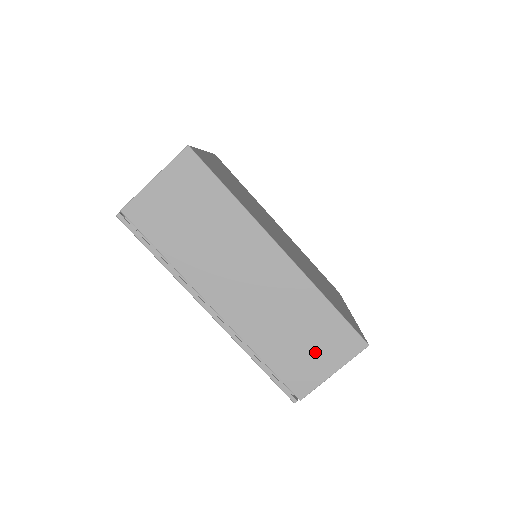
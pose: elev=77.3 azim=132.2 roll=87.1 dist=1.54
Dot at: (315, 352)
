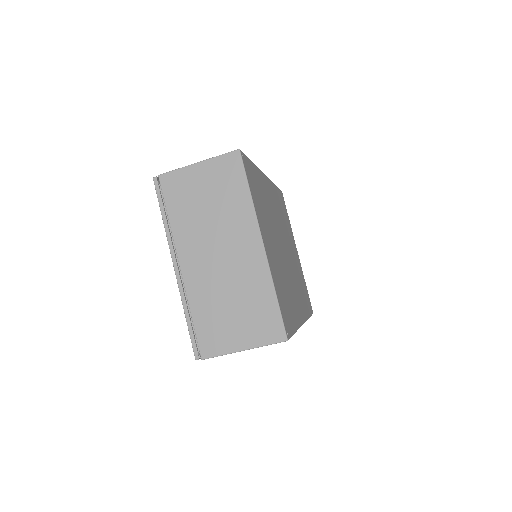
Dot at: occluded
